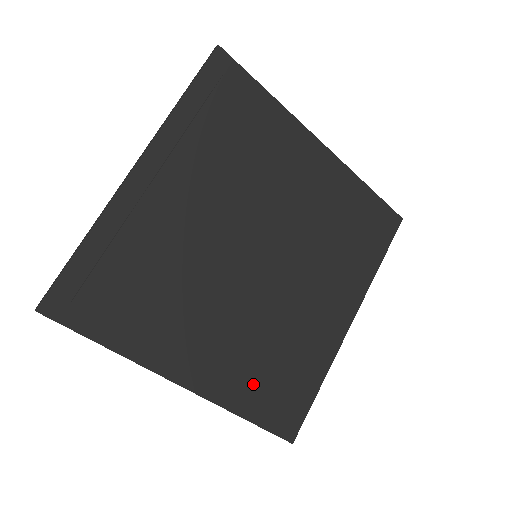
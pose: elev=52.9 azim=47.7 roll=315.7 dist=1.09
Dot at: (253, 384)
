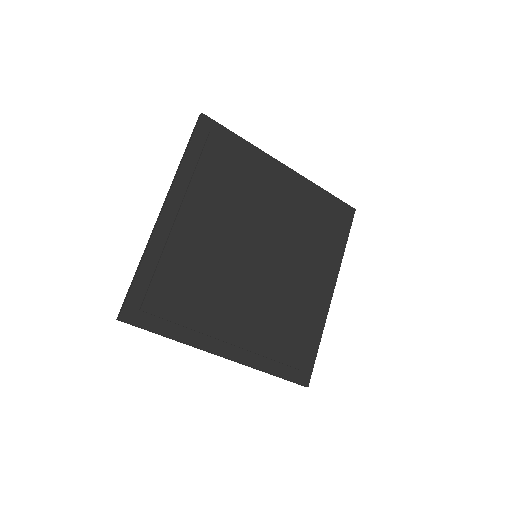
Dot at: (272, 348)
